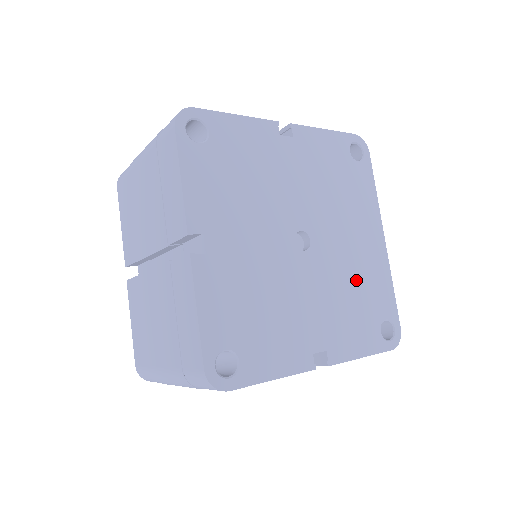
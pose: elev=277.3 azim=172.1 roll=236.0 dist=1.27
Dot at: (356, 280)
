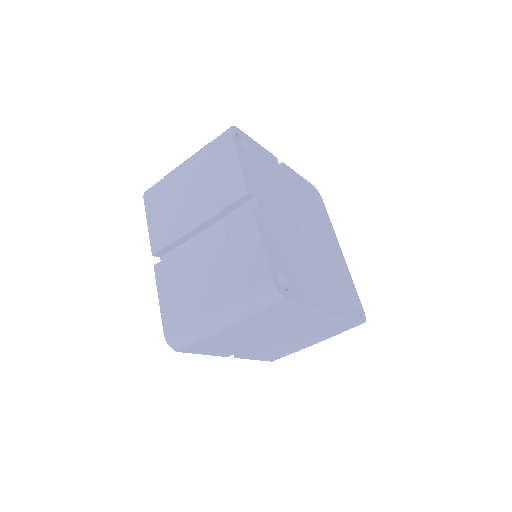
Dot at: (334, 268)
